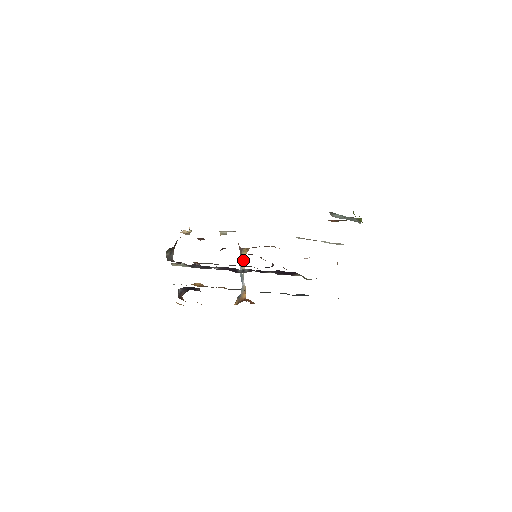
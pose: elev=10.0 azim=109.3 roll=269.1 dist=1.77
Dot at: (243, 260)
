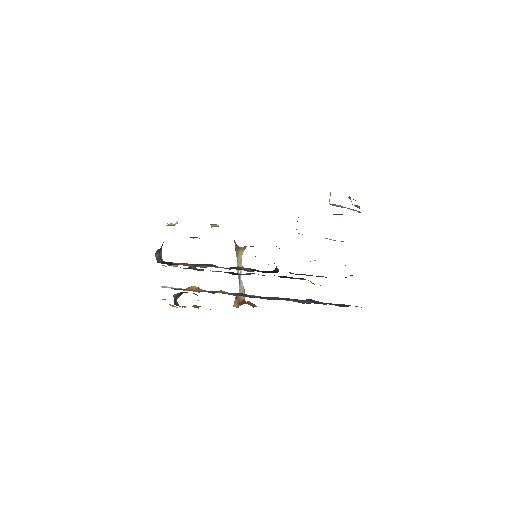
Dot at: (240, 258)
